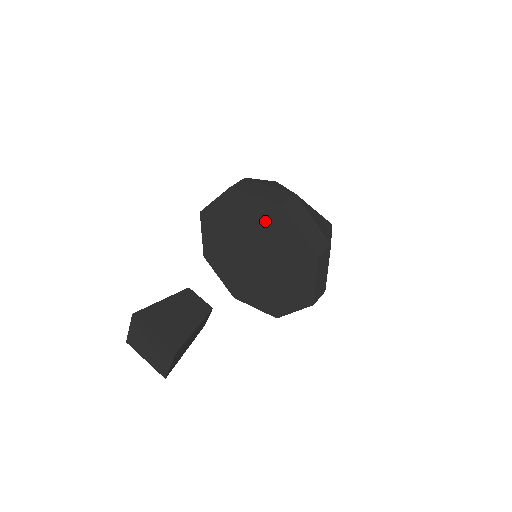
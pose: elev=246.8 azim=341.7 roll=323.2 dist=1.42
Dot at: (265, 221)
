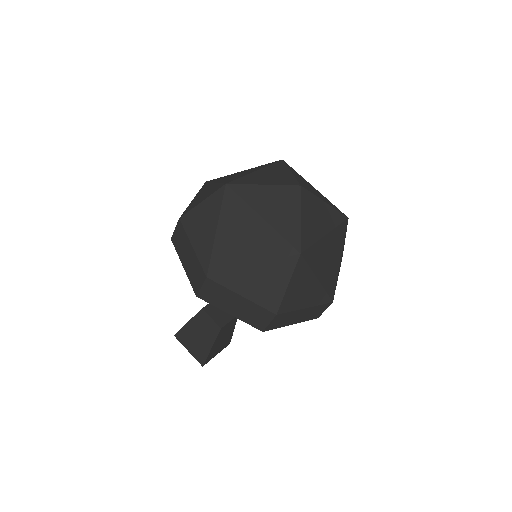
Dot at: occluded
